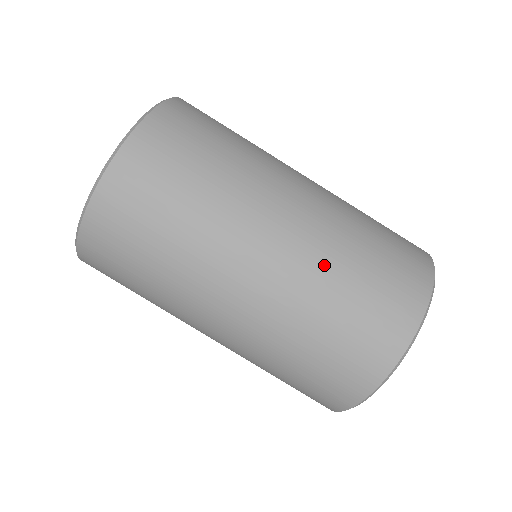
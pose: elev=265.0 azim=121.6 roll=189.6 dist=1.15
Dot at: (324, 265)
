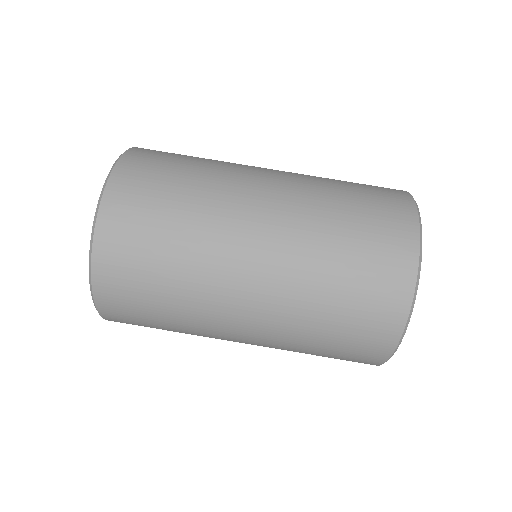
Dot at: (317, 190)
